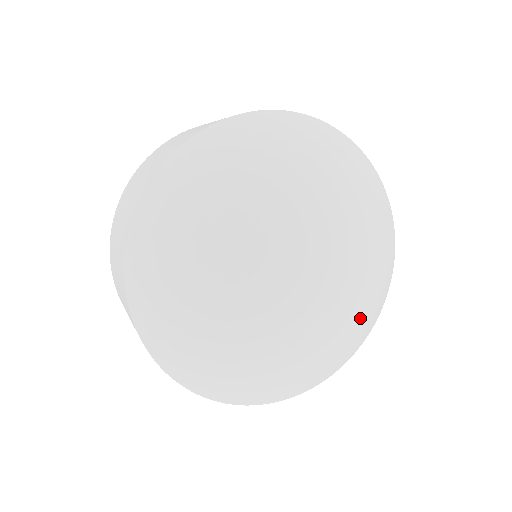
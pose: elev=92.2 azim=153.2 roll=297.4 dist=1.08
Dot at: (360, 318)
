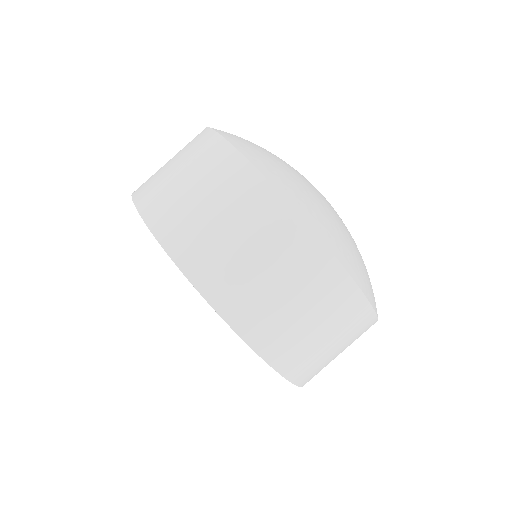
Dot at: occluded
